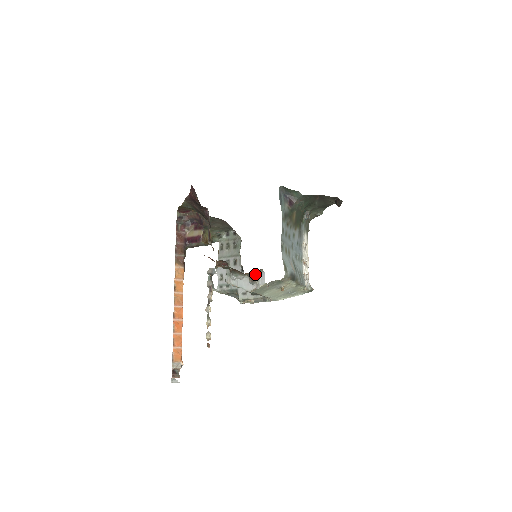
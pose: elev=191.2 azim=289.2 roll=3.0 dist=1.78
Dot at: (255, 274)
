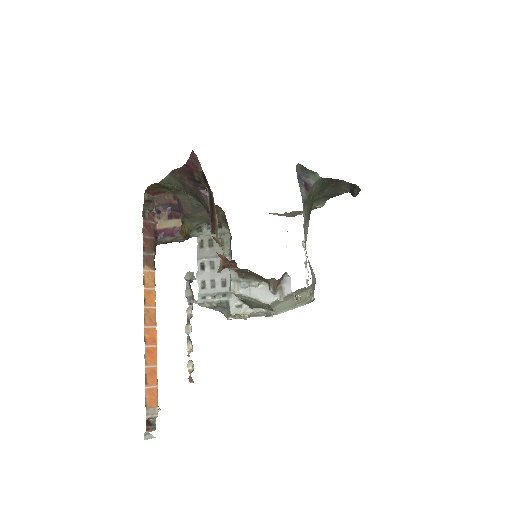
Dot at: (279, 279)
